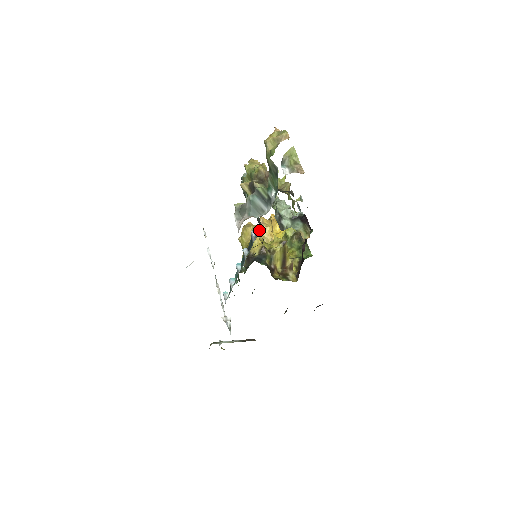
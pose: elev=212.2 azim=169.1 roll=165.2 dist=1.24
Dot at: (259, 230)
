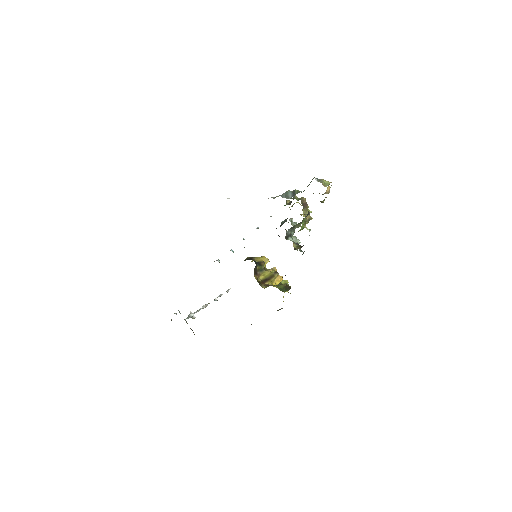
Dot at: (268, 269)
